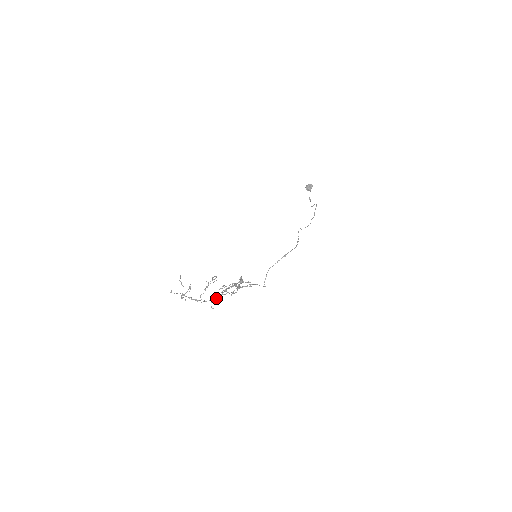
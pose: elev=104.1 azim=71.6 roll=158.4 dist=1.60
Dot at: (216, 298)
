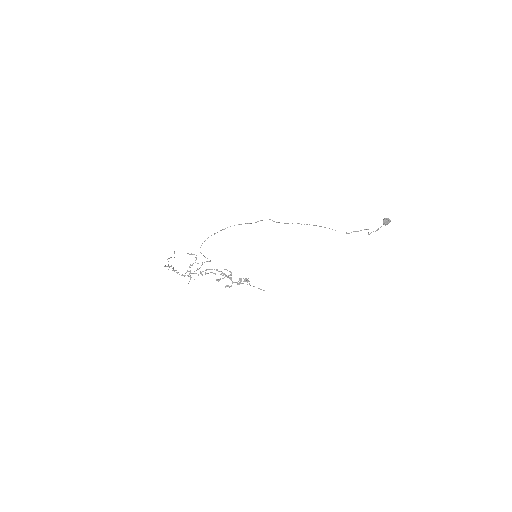
Dot at: (190, 273)
